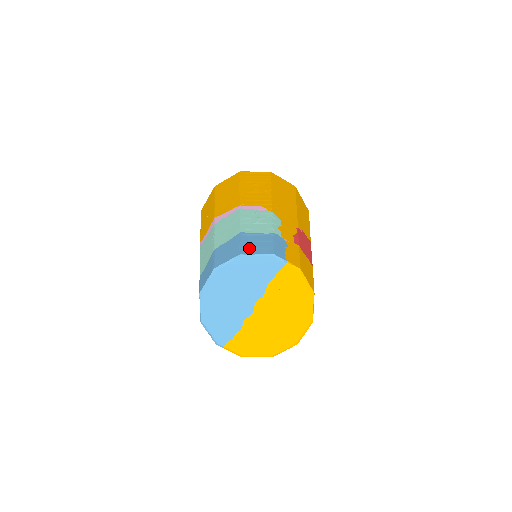
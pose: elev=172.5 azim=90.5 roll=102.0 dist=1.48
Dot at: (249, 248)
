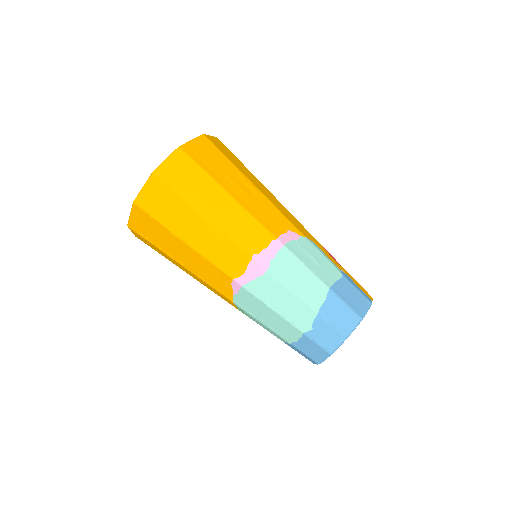
Dot at: (357, 307)
